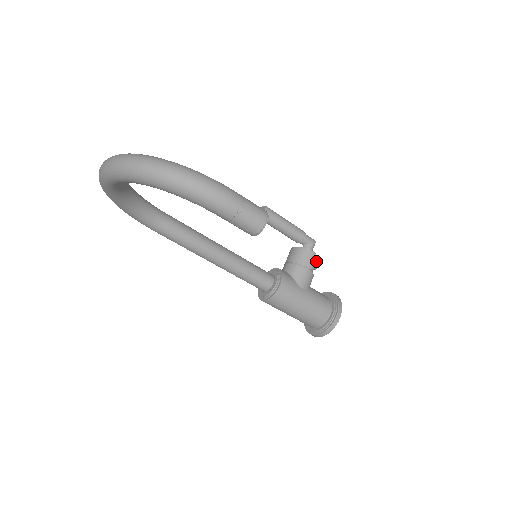
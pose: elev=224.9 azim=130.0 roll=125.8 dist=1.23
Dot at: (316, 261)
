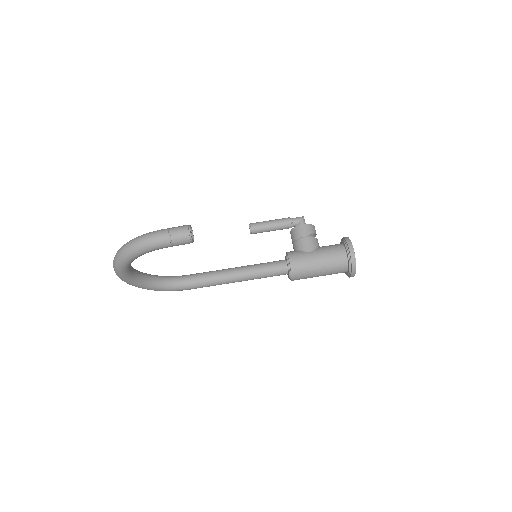
Dot at: (308, 228)
